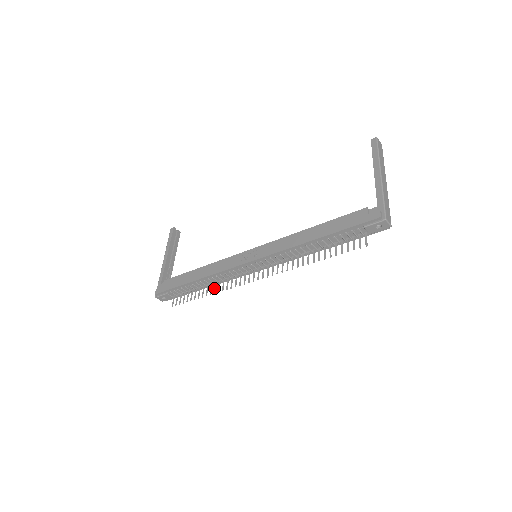
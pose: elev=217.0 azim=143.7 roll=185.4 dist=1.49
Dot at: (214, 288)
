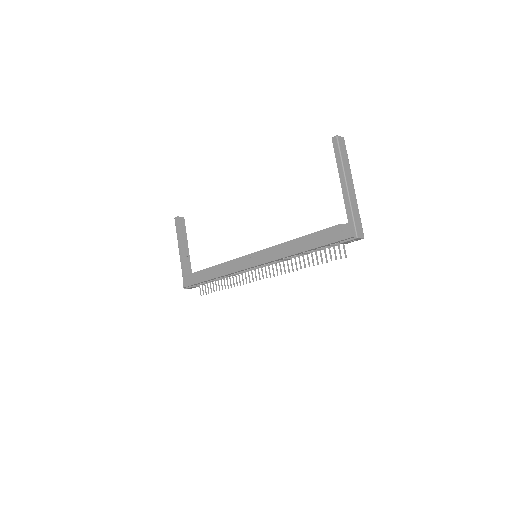
Dot at: (230, 282)
